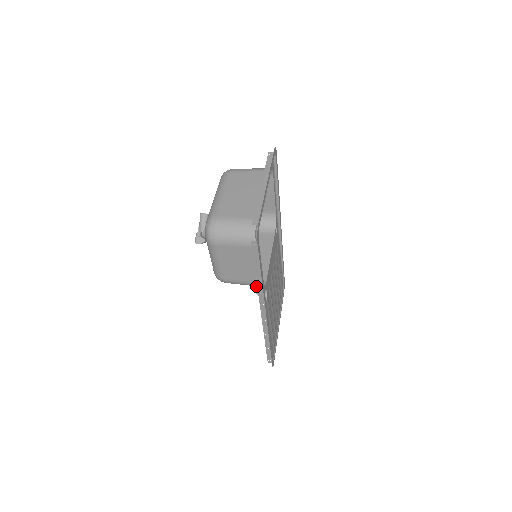
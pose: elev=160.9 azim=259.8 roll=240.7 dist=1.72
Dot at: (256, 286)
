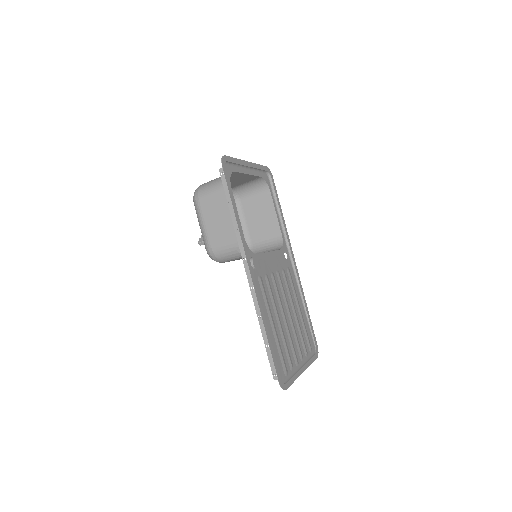
Dot at: occluded
